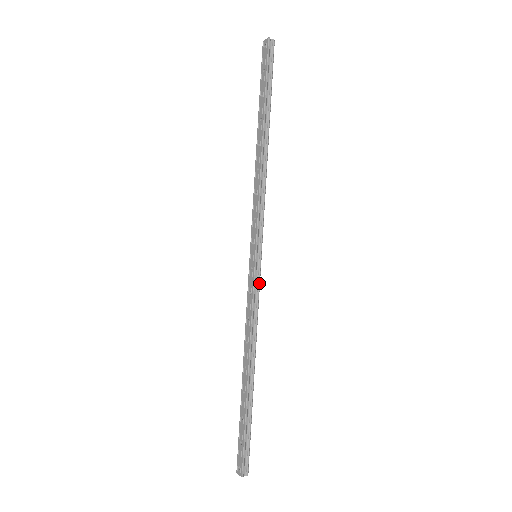
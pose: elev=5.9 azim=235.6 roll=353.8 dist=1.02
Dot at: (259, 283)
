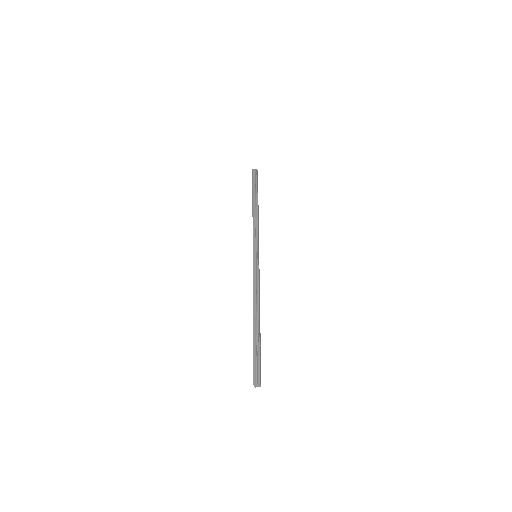
Dot at: (257, 267)
